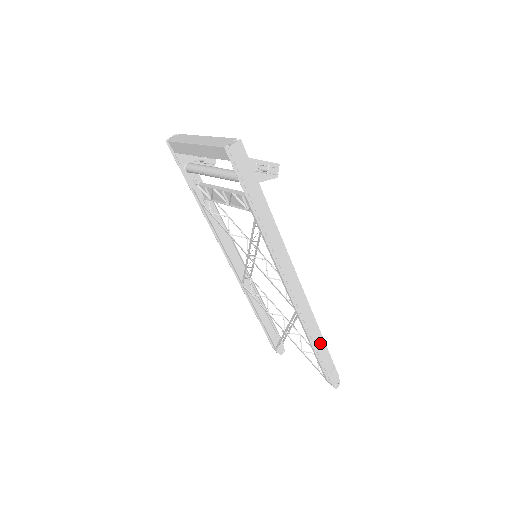
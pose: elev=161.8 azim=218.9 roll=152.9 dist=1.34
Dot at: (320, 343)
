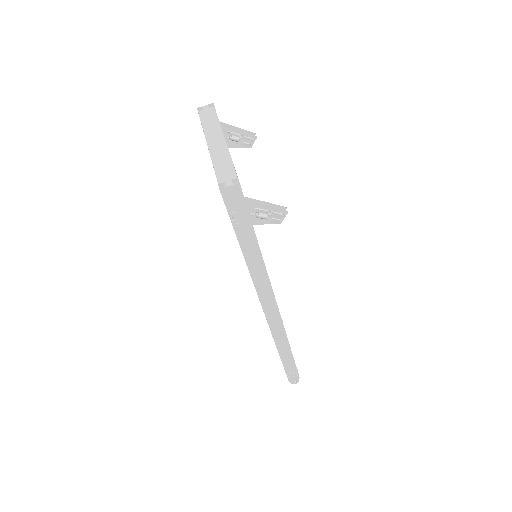
Dot at: (286, 353)
